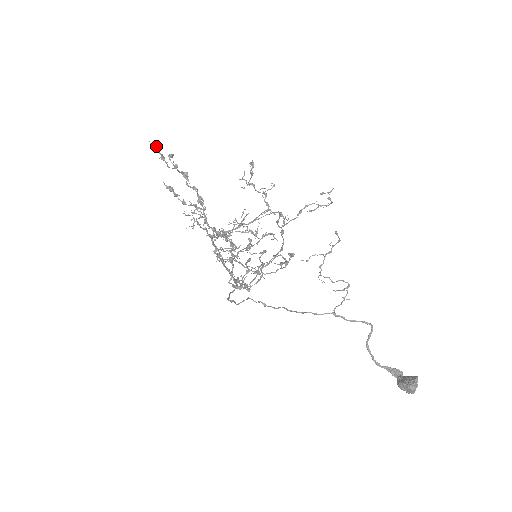
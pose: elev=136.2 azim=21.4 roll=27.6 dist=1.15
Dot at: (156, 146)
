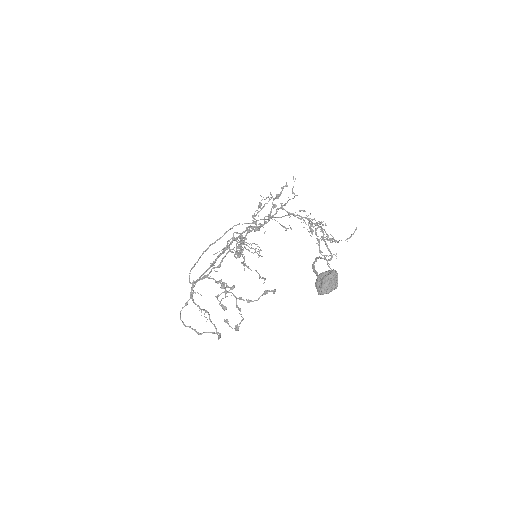
Dot at: (287, 186)
